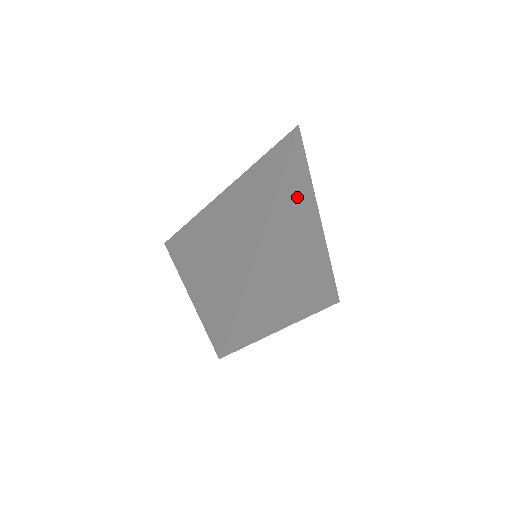
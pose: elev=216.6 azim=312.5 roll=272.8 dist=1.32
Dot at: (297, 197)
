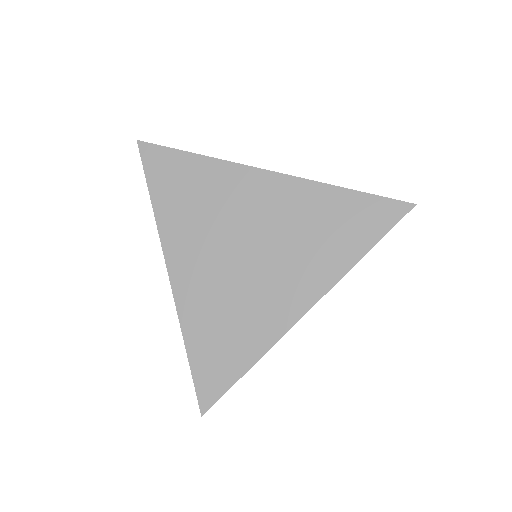
Dot at: occluded
